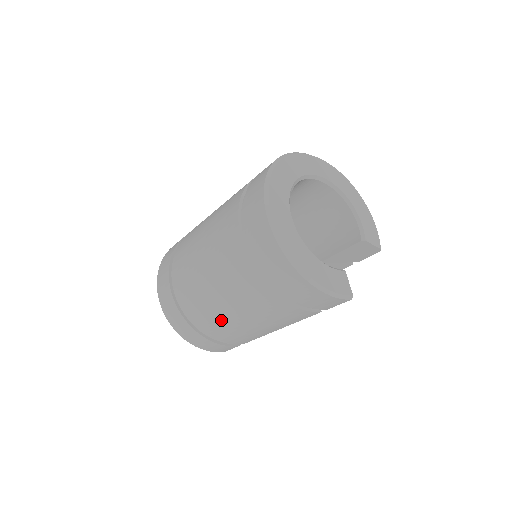
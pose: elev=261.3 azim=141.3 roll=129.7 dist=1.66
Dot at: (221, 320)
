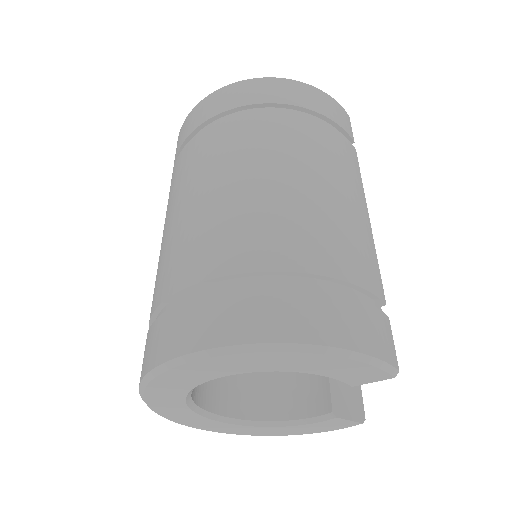
Dot at: (300, 212)
